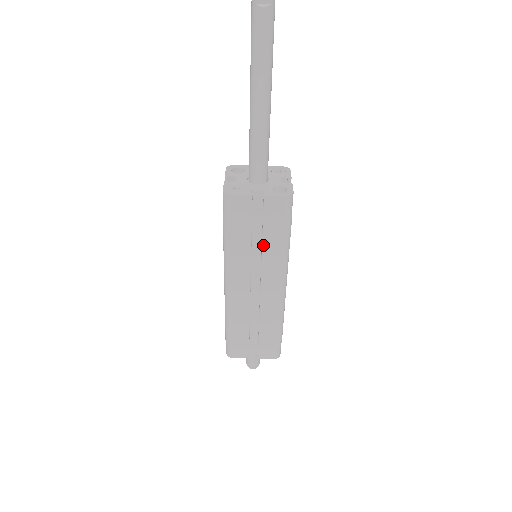
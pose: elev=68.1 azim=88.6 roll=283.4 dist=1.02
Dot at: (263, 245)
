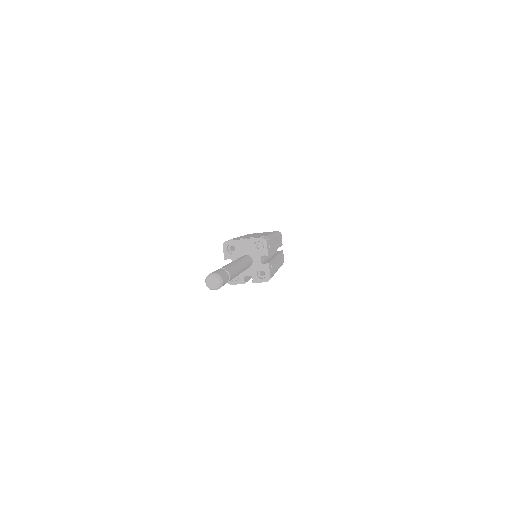
Dot at: occluded
